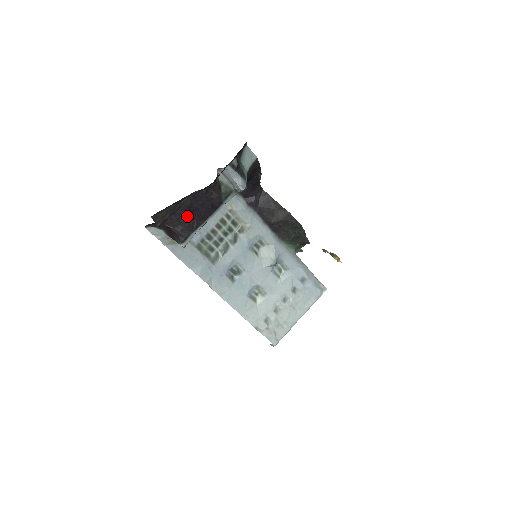
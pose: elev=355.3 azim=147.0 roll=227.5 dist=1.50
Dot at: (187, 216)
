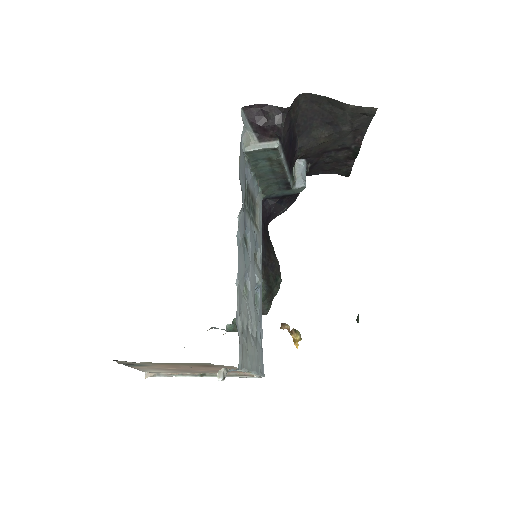
Dot at: (289, 139)
